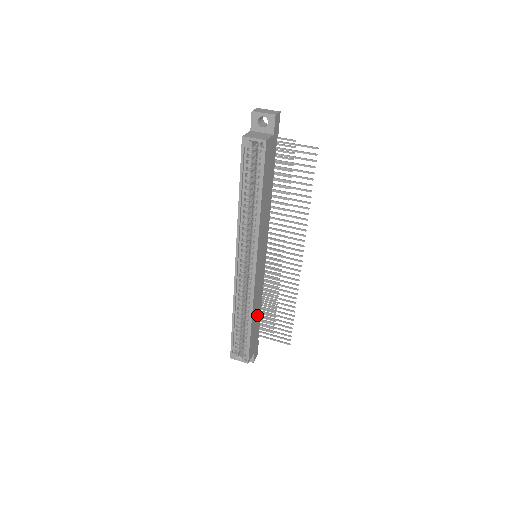
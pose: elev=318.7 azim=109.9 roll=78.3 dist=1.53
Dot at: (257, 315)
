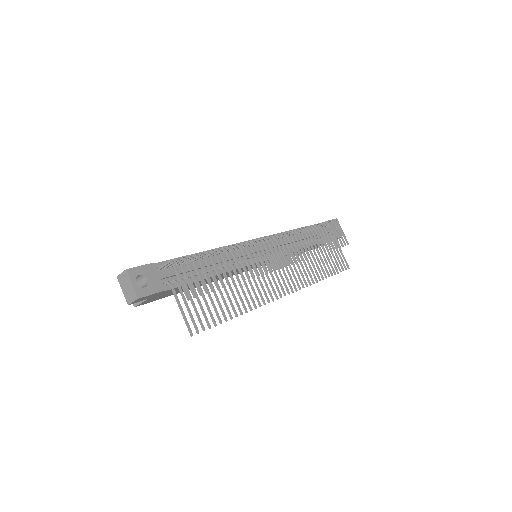
Dot at: occluded
